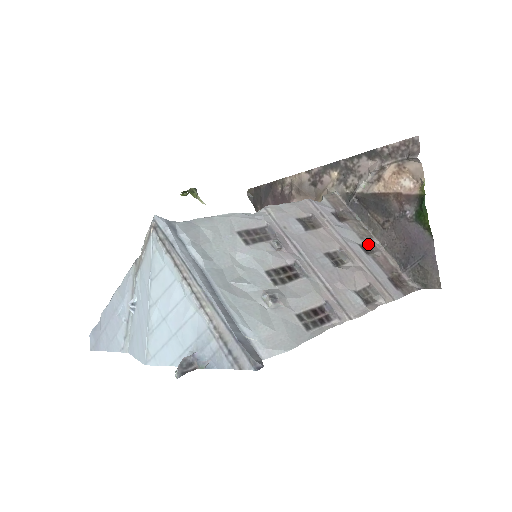
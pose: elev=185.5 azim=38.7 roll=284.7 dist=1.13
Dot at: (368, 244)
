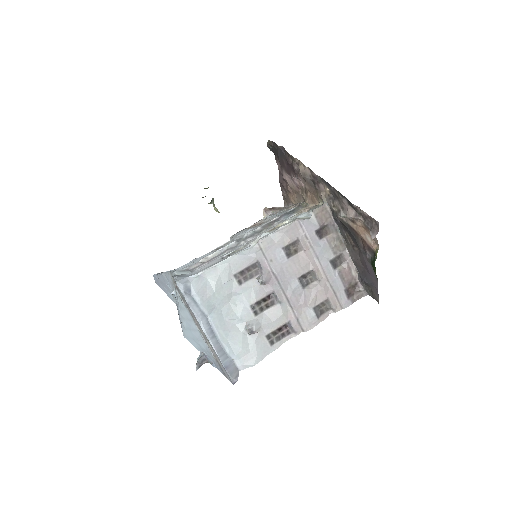
Dot at: (340, 257)
